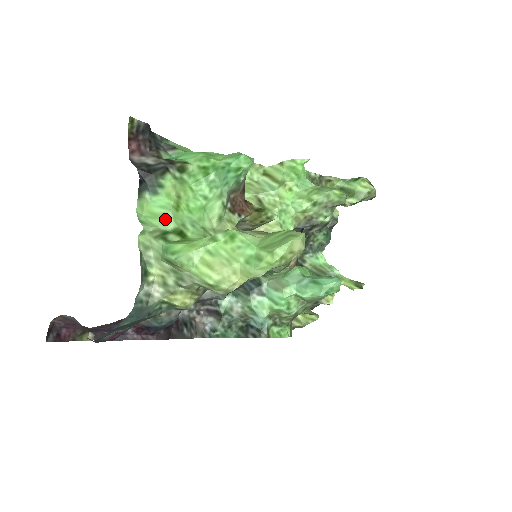
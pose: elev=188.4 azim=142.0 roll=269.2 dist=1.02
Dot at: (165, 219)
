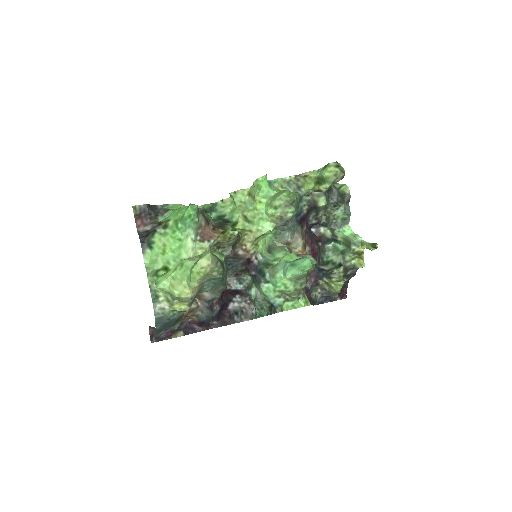
Dot at: (157, 263)
